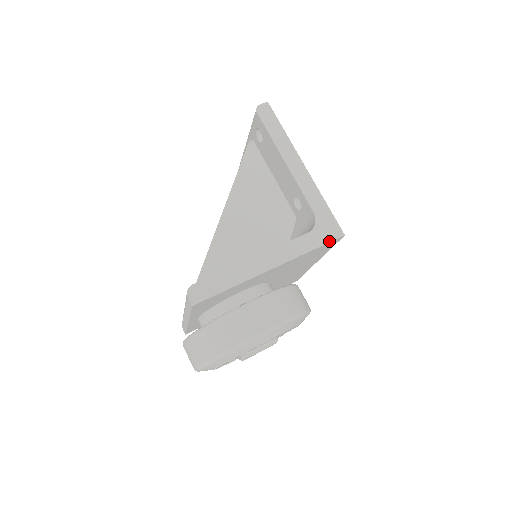
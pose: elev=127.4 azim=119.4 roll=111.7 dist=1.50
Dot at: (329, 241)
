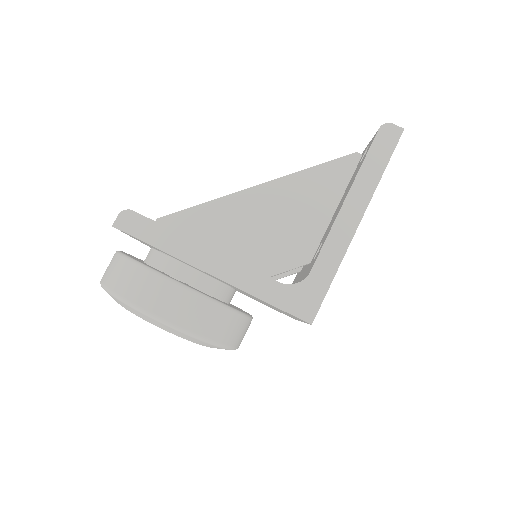
Dot at: (290, 312)
